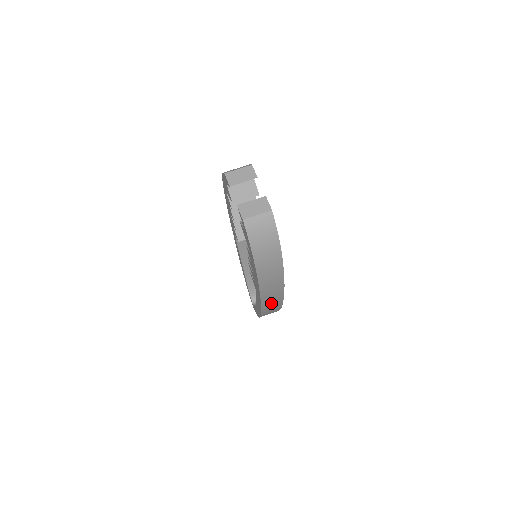
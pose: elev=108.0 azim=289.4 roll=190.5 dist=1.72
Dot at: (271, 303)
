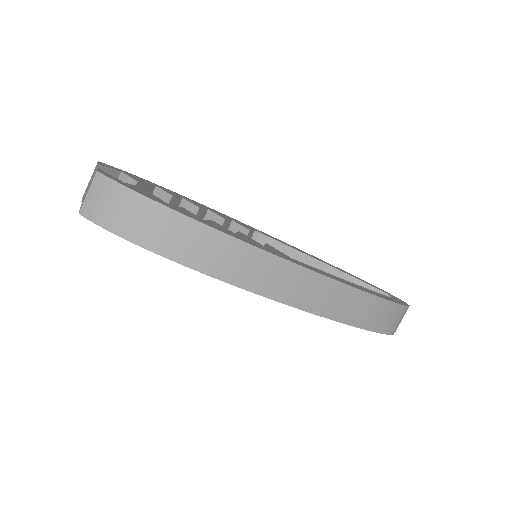
Dot at: (307, 293)
